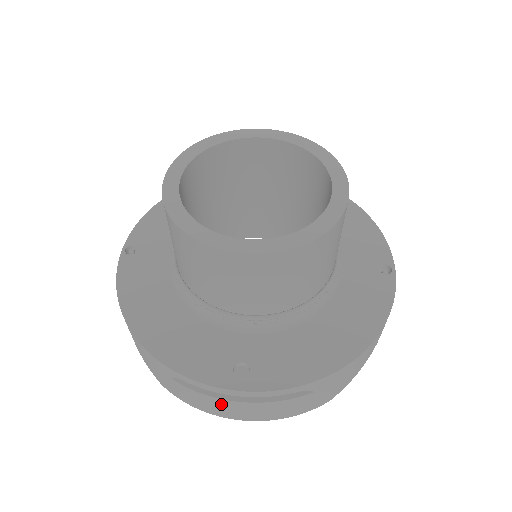
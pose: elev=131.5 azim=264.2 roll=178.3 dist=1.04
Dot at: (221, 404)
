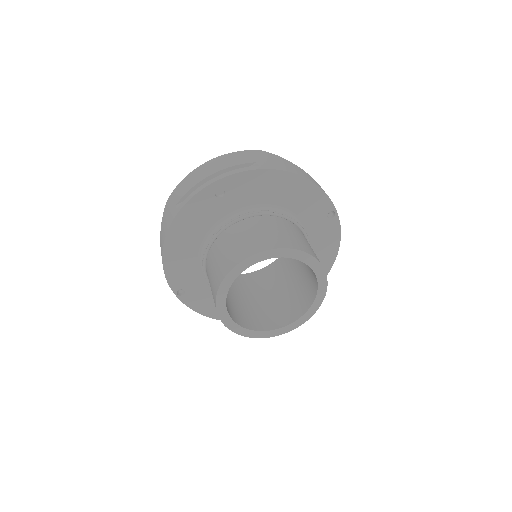
Dot at: occluded
